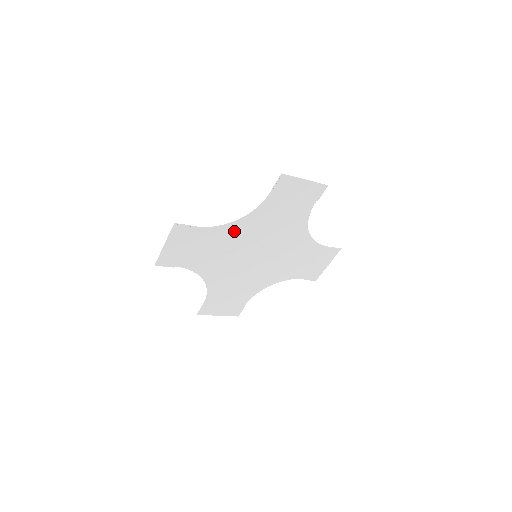
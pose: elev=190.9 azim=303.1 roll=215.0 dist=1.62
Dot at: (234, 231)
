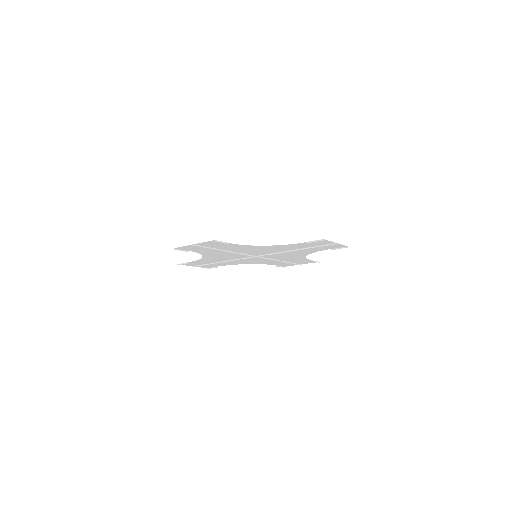
Dot at: (255, 248)
